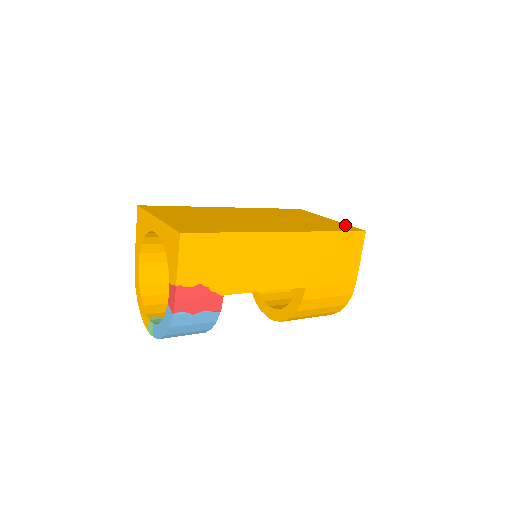
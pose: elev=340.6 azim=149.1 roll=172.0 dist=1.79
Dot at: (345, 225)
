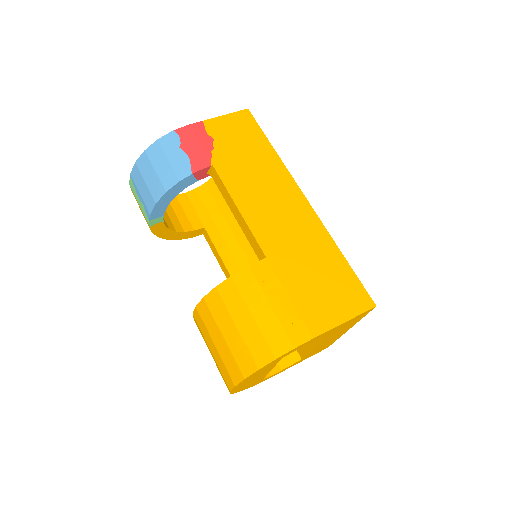
Dot at: occluded
